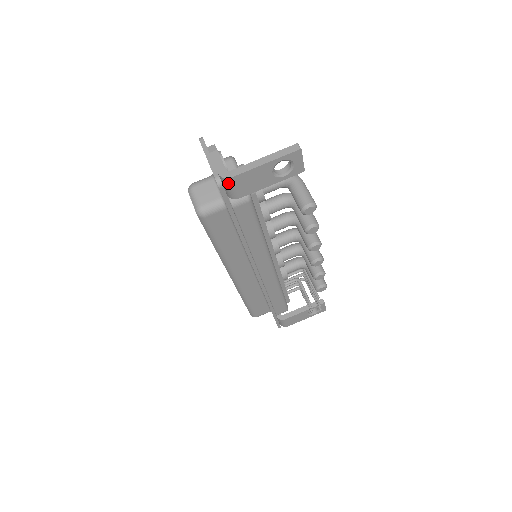
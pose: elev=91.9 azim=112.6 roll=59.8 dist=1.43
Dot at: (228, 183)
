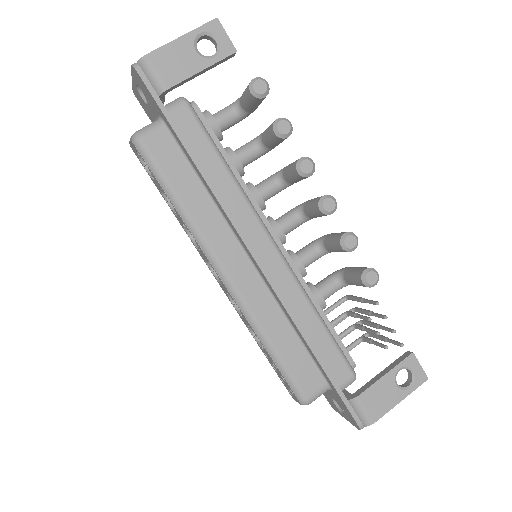
Dot at: (146, 66)
